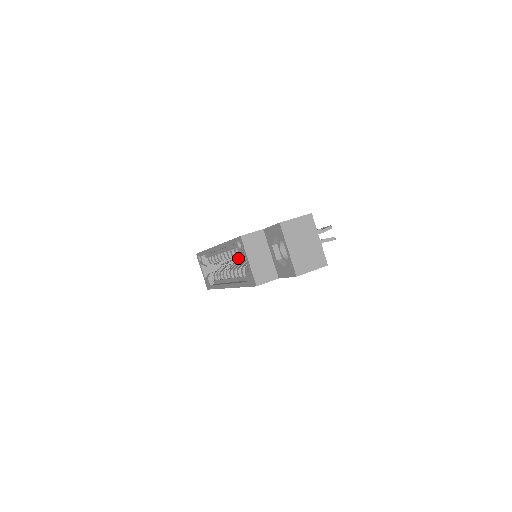
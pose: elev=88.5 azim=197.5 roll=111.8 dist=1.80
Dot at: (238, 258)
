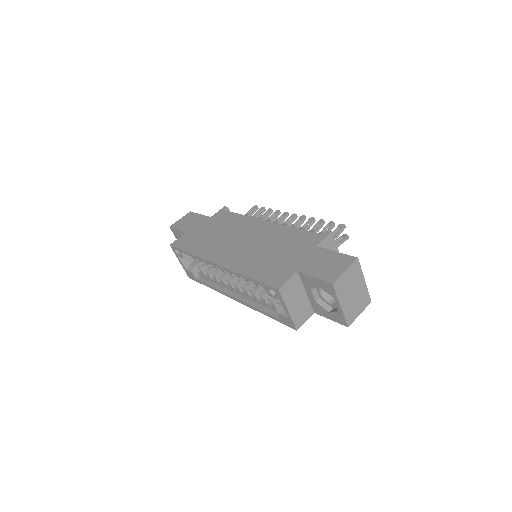
Dot at: occluded
